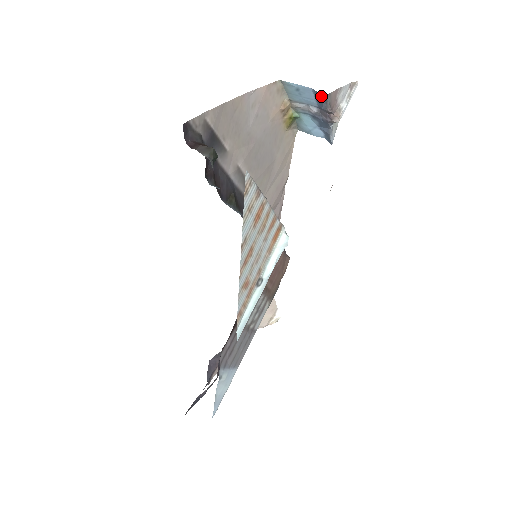
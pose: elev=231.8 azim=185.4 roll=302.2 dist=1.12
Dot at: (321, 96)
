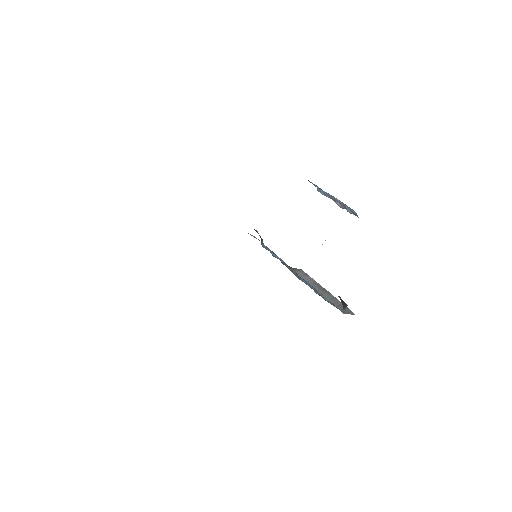
Dot at: occluded
